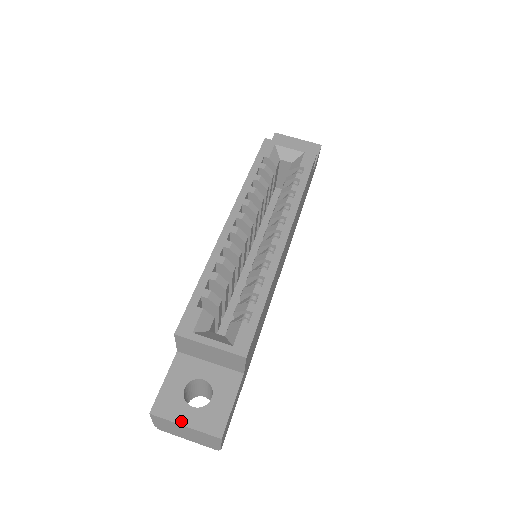
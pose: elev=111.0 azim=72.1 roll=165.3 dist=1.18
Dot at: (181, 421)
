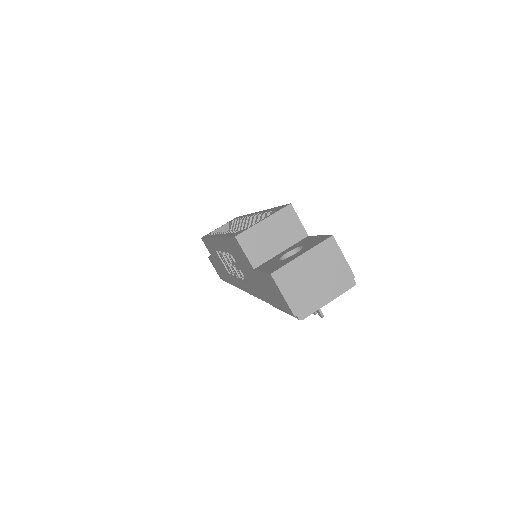
Dot at: (296, 257)
